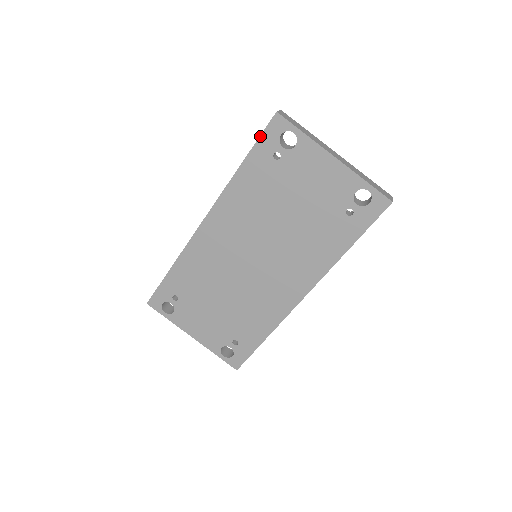
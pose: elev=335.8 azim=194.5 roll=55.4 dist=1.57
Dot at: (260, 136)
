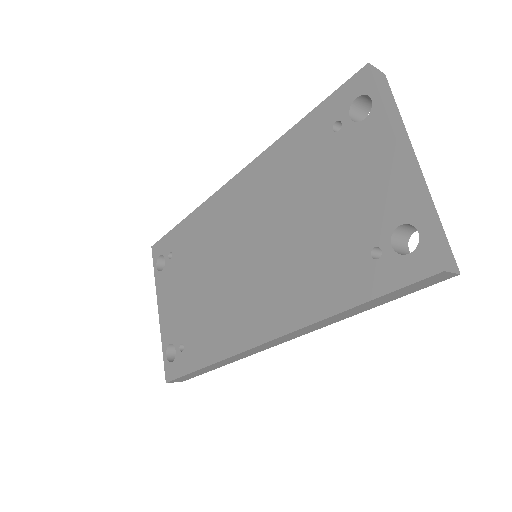
Dot at: (334, 92)
